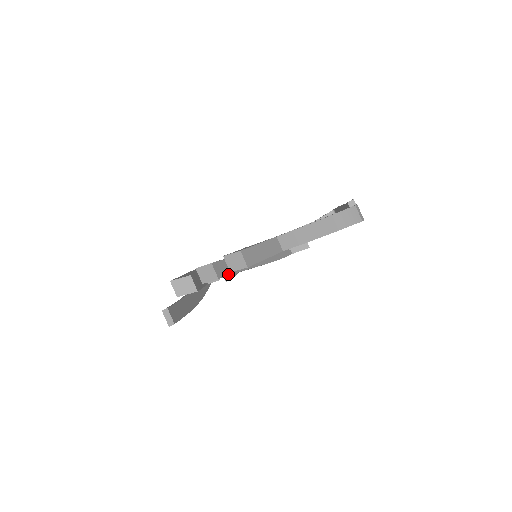
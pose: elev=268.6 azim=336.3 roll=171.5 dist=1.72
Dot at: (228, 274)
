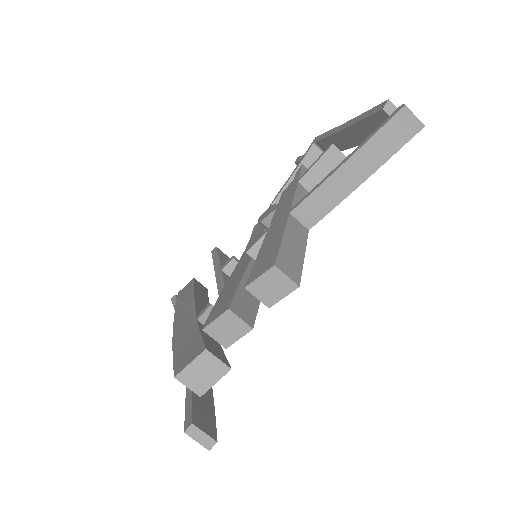
Dot at: (255, 310)
